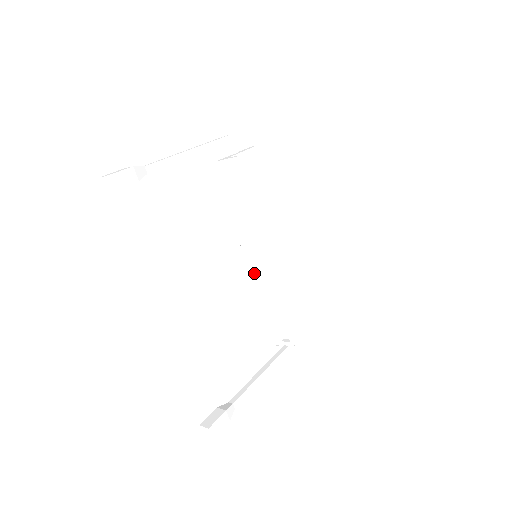
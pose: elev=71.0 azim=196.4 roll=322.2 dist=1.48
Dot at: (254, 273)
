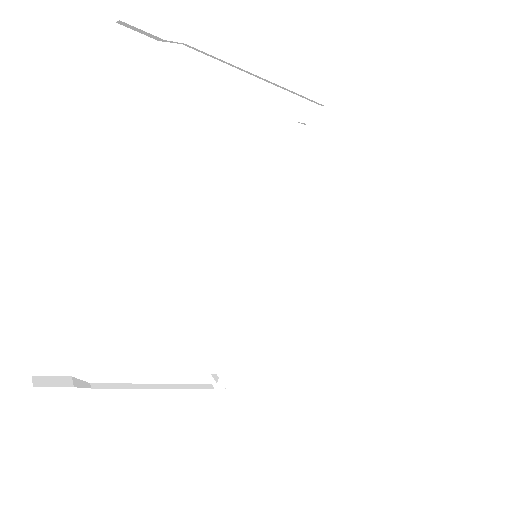
Dot at: (237, 271)
